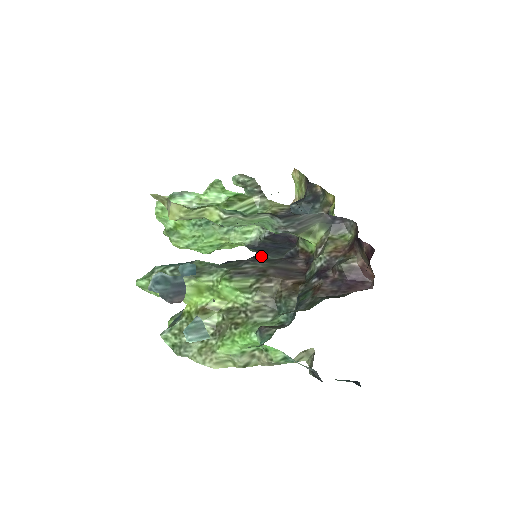
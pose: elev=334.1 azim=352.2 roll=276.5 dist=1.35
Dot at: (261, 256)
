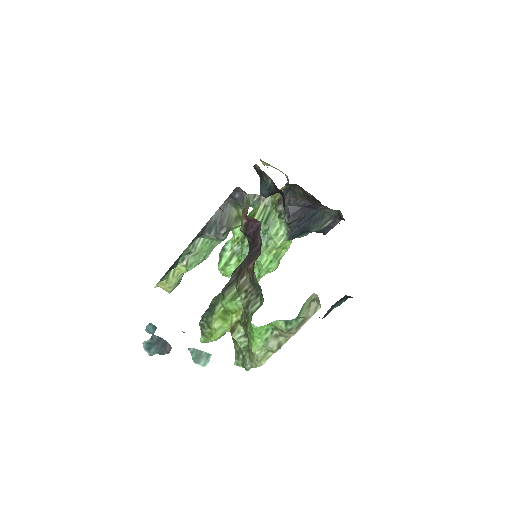
Dot at: occluded
